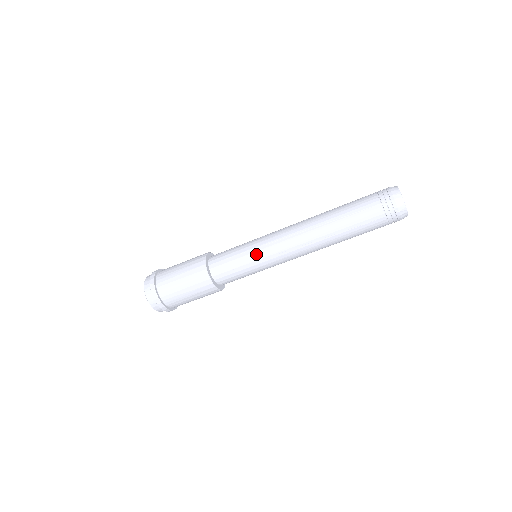
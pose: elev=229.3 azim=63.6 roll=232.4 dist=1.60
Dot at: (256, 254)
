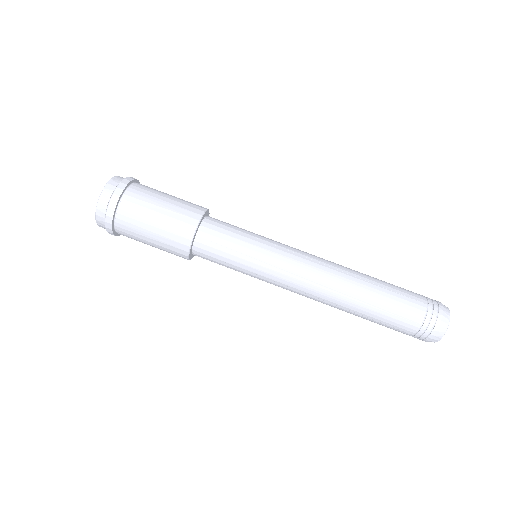
Dot at: (270, 239)
